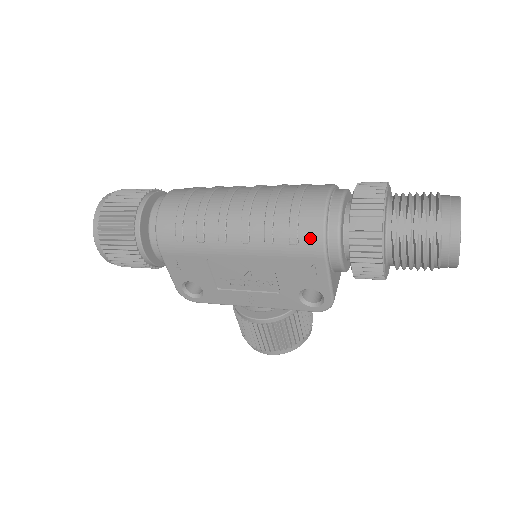
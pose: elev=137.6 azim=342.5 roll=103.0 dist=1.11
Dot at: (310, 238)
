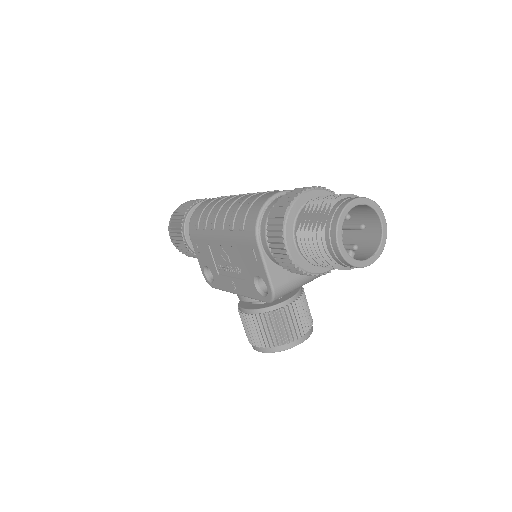
Dot at: (250, 225)
